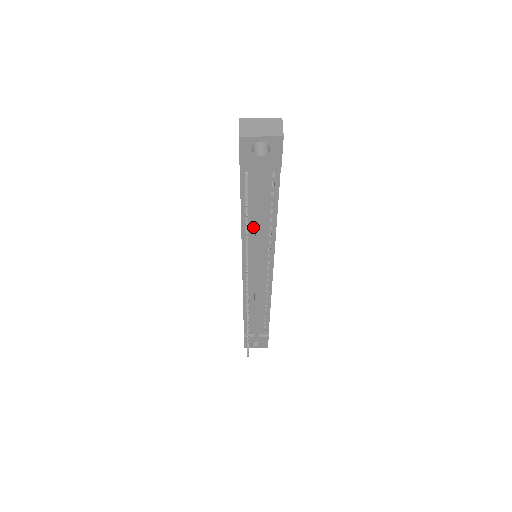
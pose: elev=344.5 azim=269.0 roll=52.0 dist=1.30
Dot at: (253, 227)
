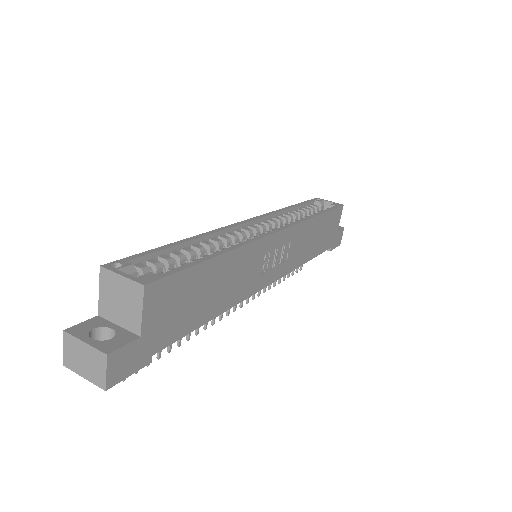
Dot at: occluded
